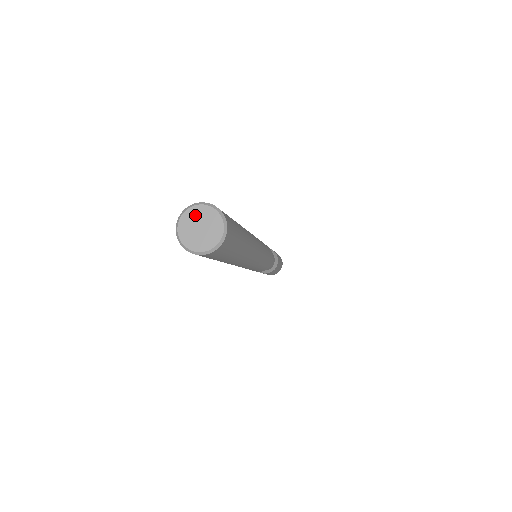
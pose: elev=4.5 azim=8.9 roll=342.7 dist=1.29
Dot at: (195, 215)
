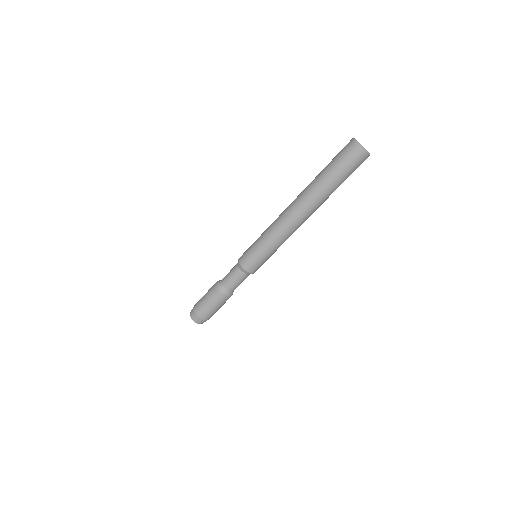
Dot at: occluded
